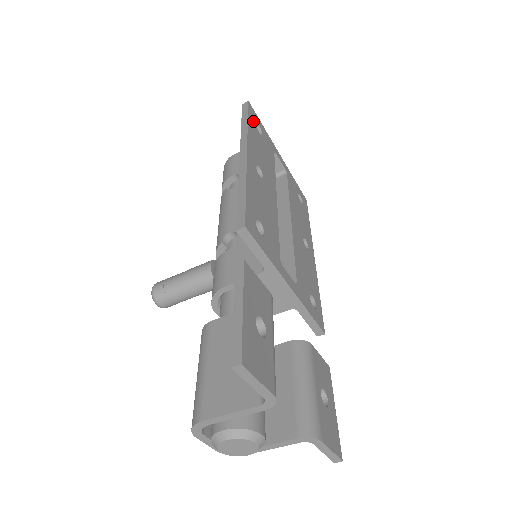
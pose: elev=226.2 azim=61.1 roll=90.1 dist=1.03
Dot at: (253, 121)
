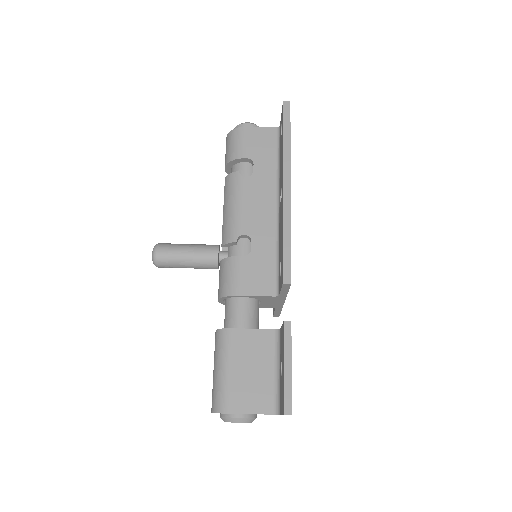
Dot at: occluded
